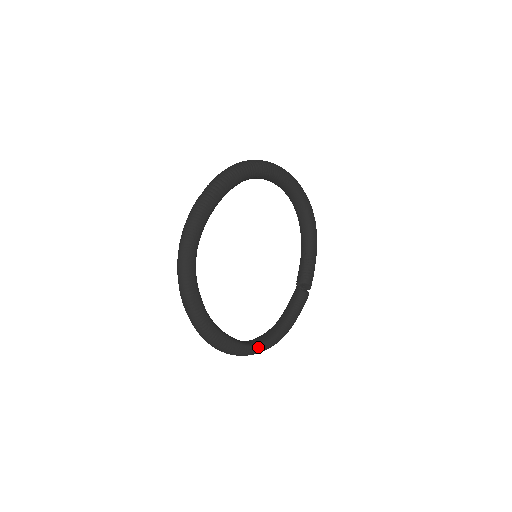
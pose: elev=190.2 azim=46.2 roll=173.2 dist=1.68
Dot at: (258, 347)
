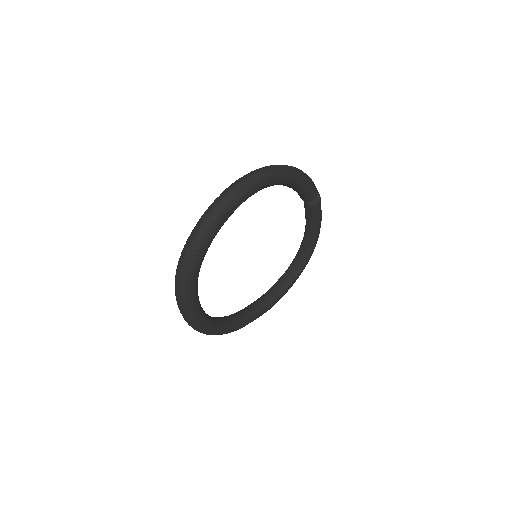
Dot at: (305, 265)
